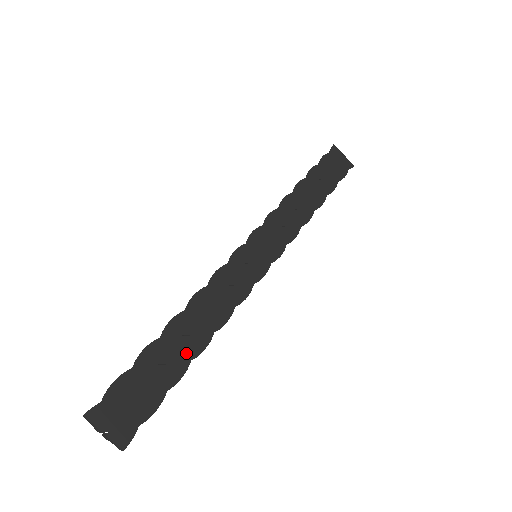
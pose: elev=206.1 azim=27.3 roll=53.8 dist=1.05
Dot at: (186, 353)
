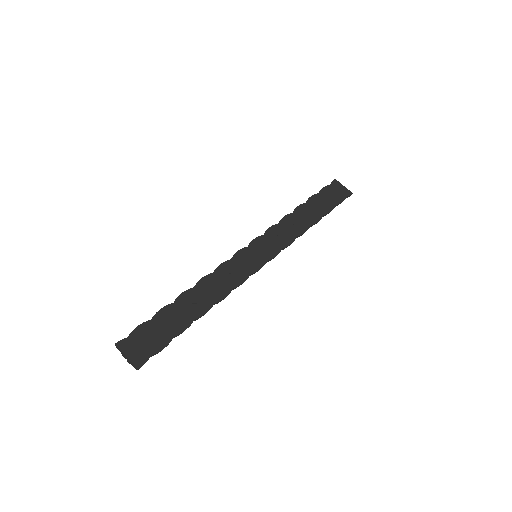
Dot at: (191, 315)
